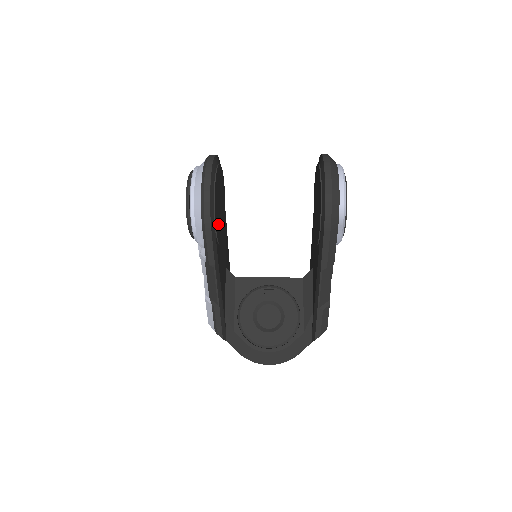
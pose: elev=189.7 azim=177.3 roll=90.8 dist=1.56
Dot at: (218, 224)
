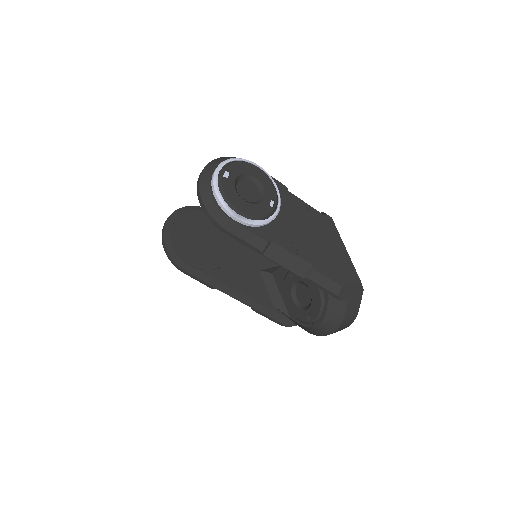
Dot at: (201, 258)
